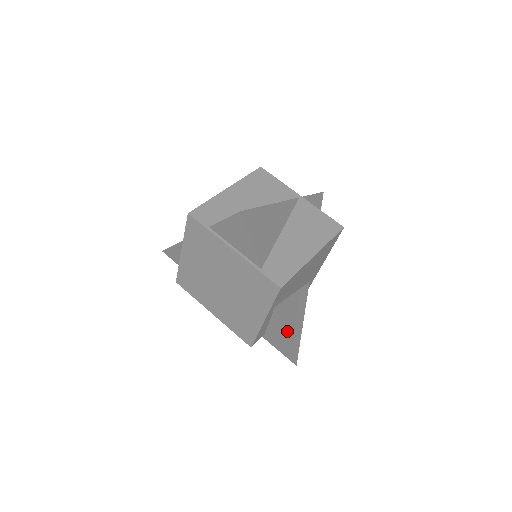
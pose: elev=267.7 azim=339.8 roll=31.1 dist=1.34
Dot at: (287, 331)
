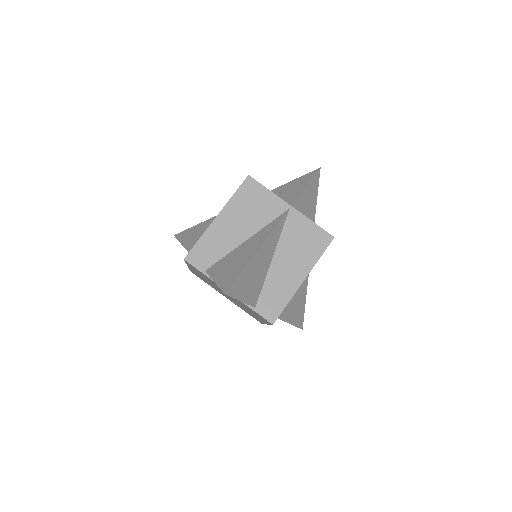
Dot at: (289, 318)
